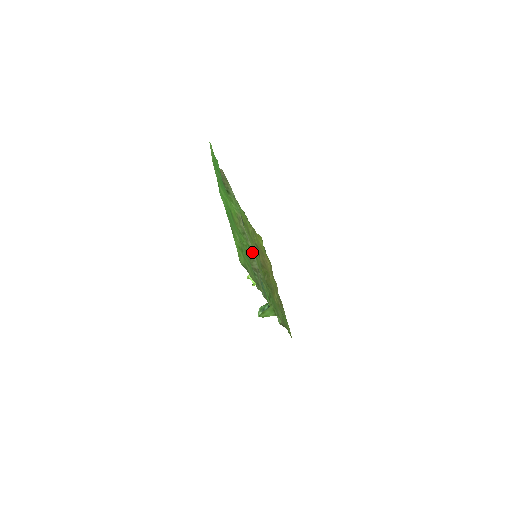
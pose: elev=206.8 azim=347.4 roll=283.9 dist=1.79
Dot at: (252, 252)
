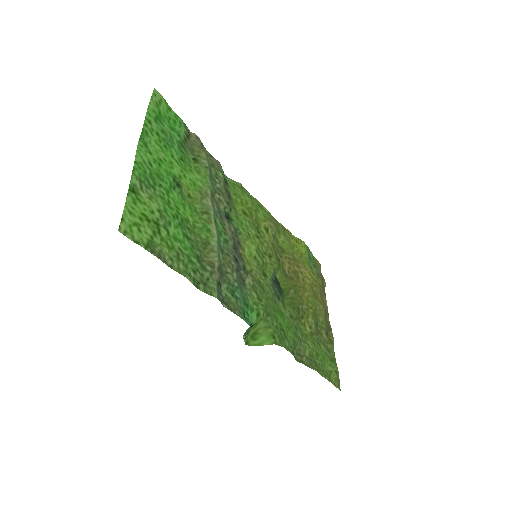
Dot at: (213, 239)
